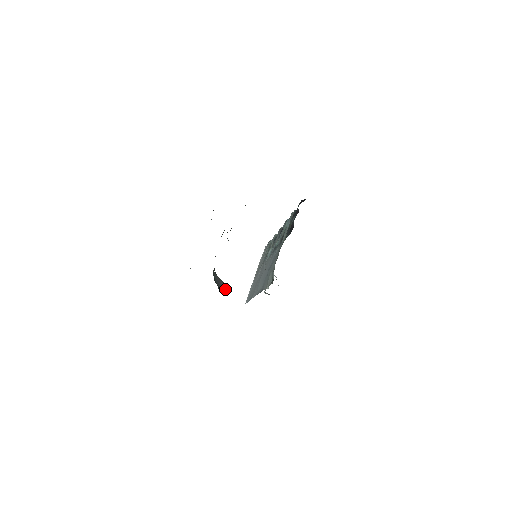
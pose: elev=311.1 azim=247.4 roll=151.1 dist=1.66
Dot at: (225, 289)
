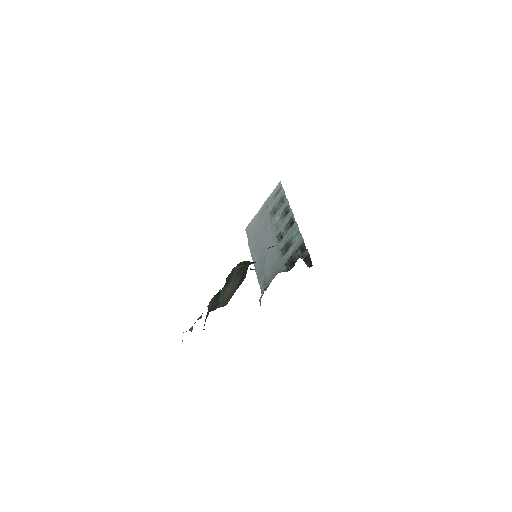
Dot at: occluded
